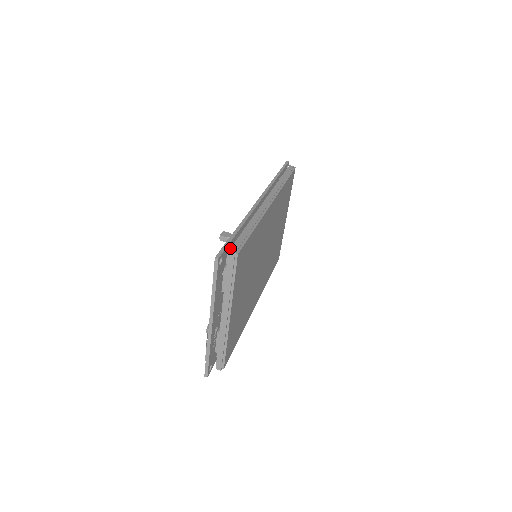
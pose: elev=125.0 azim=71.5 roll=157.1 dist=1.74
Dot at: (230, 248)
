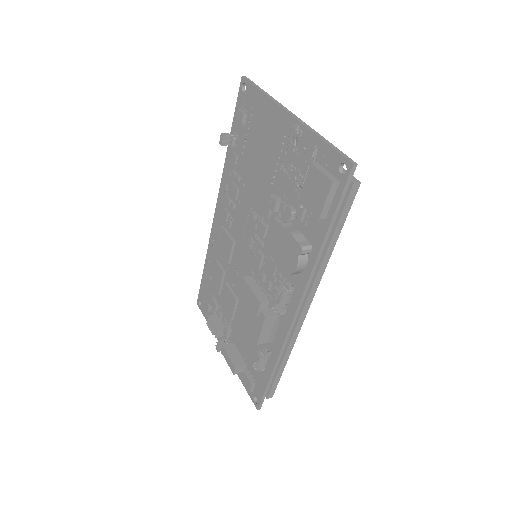
Dot at: occluded
